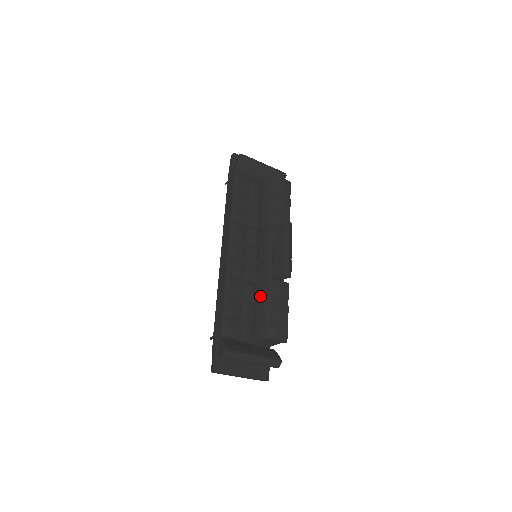
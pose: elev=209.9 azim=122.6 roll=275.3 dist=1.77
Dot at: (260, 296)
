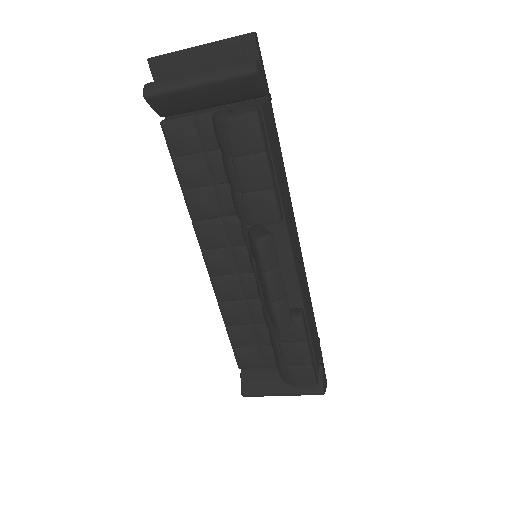
Dot at: occluded
